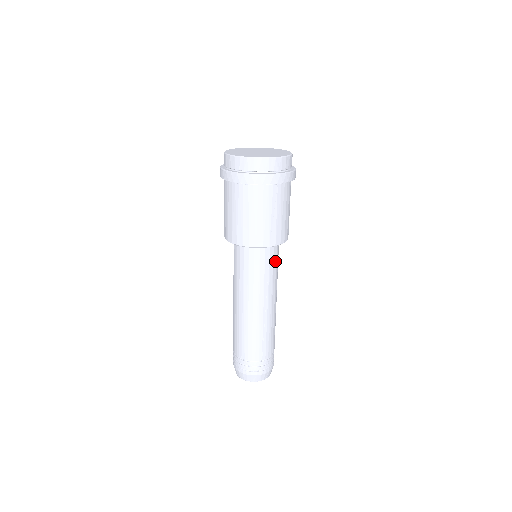
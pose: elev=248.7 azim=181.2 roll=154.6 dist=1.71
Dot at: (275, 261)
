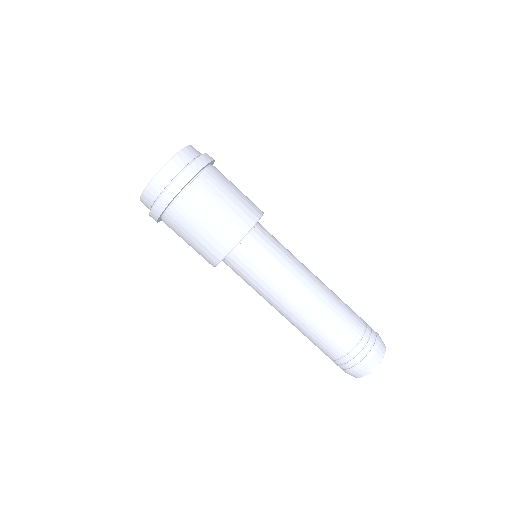
Dot at: (273, 240)
